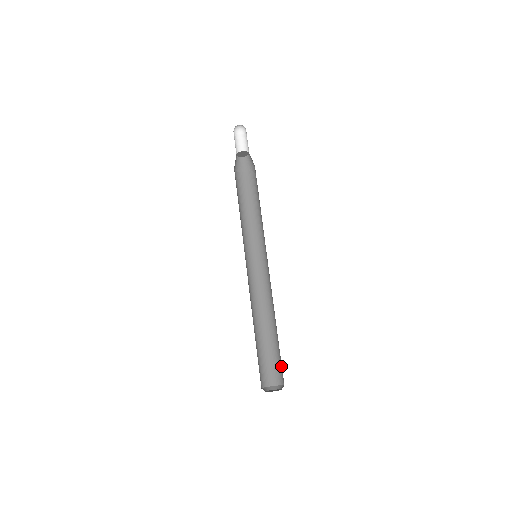
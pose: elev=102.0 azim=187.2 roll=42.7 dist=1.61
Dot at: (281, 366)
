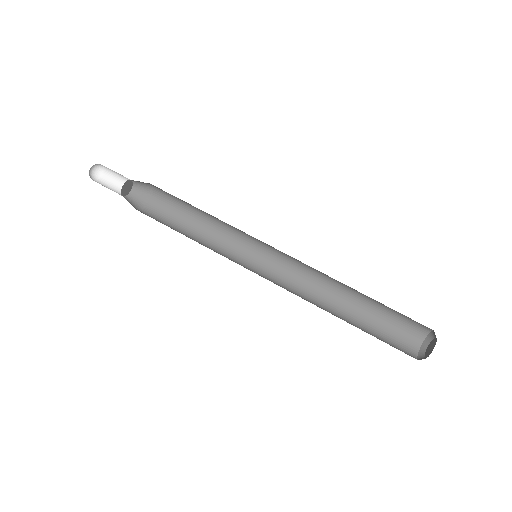
Dot at: (400, 327)
